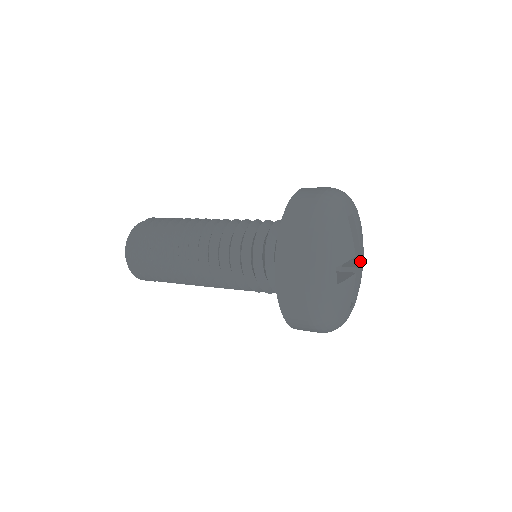
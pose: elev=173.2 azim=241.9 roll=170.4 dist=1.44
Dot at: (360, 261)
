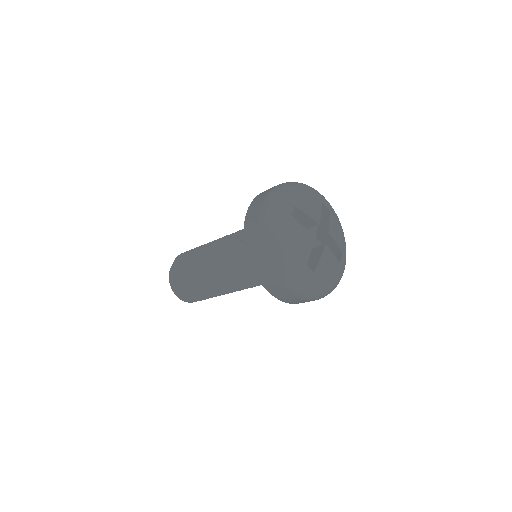
Dot at: (327, 220)
